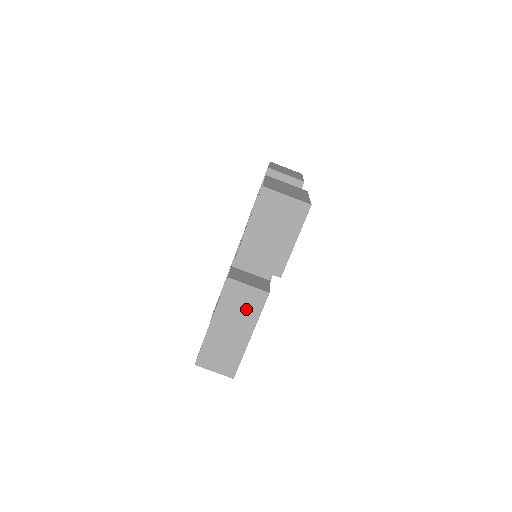
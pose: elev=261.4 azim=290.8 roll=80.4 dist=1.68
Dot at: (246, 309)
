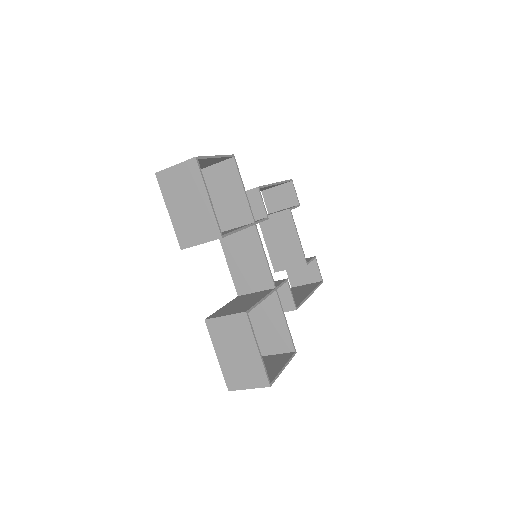
Dot at: occluded
